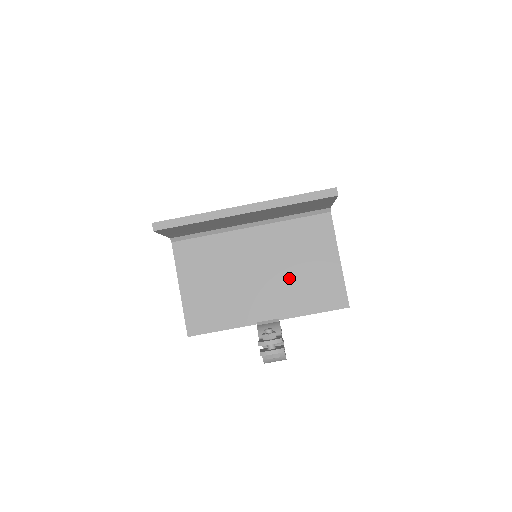
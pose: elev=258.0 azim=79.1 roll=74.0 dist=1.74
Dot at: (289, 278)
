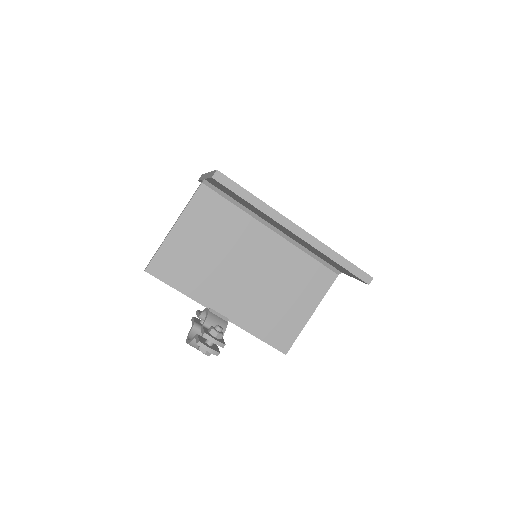
Dot at: (265, 296)
